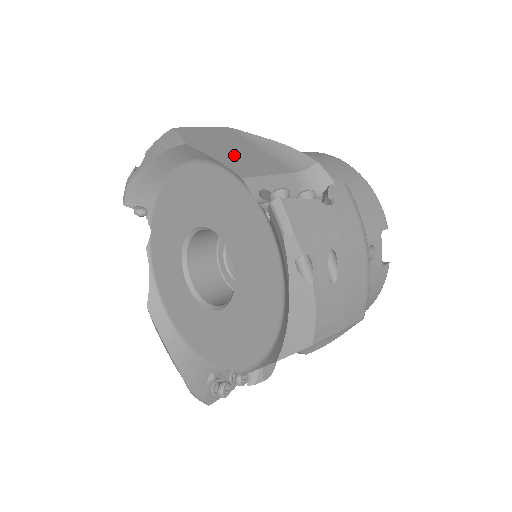
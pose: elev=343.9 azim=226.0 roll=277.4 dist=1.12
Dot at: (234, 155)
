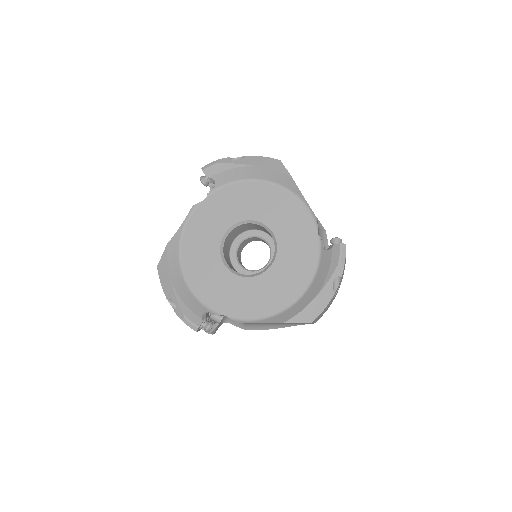
Dot at: occluded
